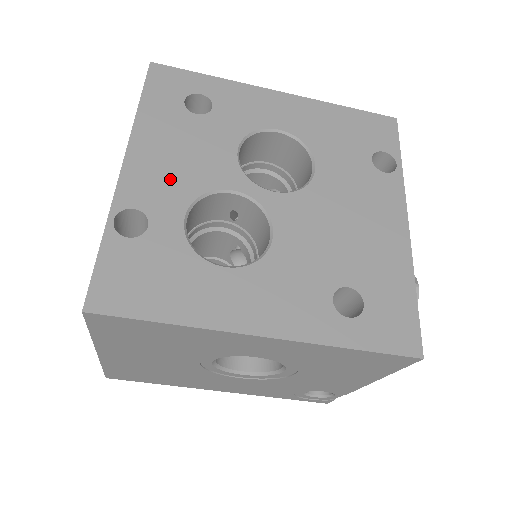
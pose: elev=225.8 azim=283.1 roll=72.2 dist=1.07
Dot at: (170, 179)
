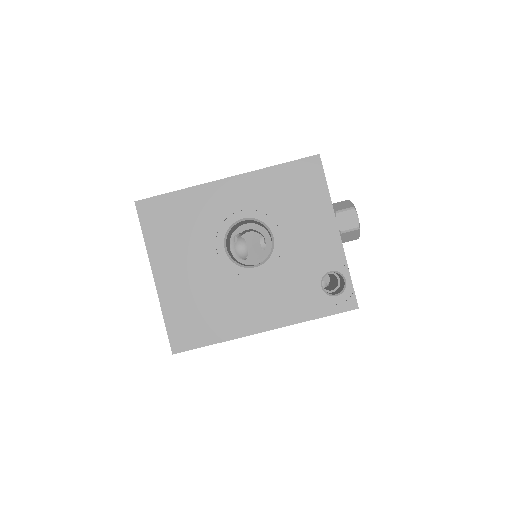
Dot at: occluded
